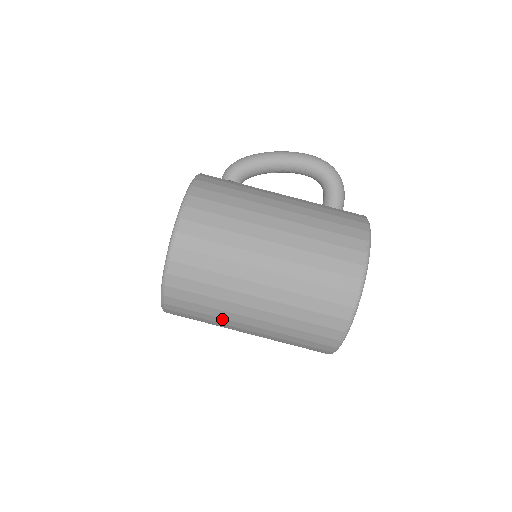
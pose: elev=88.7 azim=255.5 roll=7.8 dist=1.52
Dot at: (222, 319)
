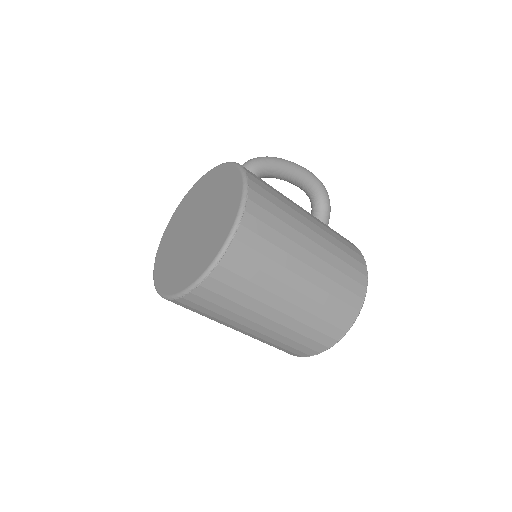
Dot at: (239, 316)
